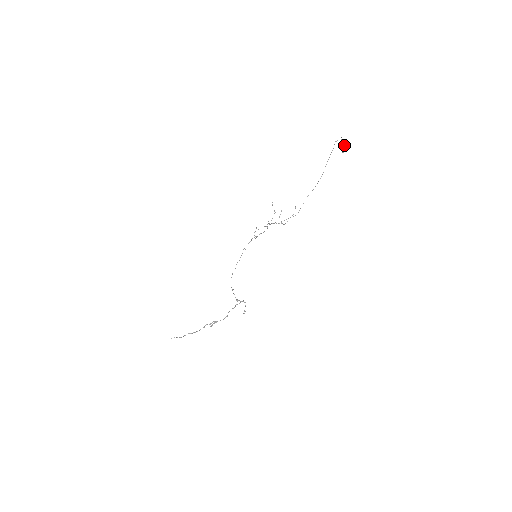
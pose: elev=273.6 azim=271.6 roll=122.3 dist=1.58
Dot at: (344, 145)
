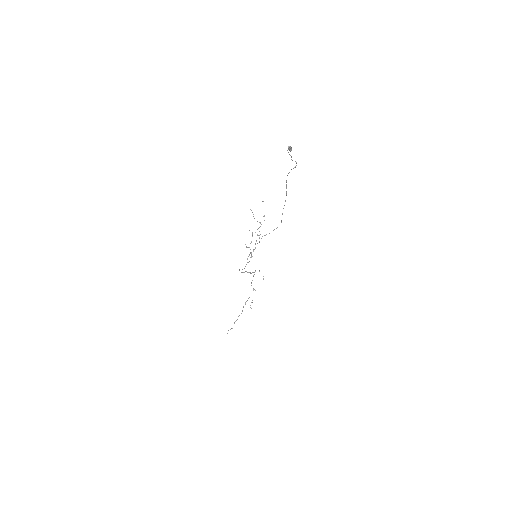
Dot at: (290, 148)
